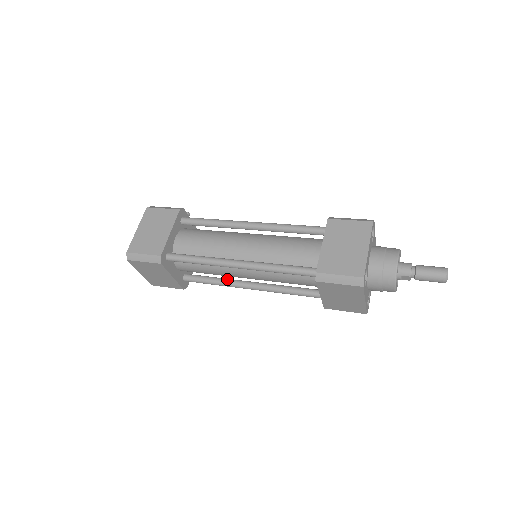
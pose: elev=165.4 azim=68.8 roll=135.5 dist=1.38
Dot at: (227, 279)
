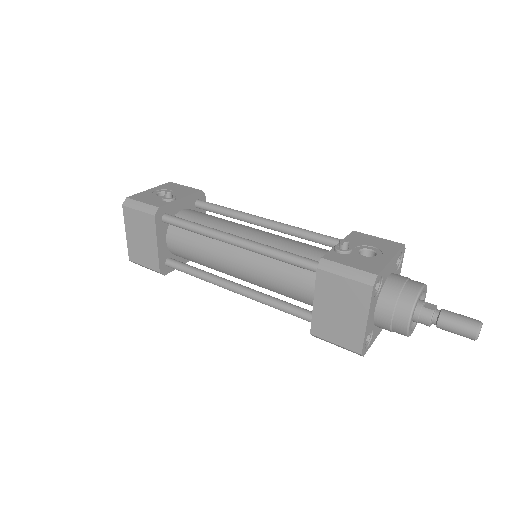
Dot at: occluded
